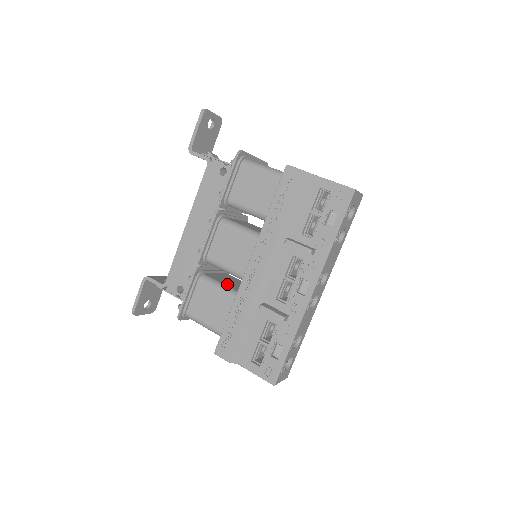
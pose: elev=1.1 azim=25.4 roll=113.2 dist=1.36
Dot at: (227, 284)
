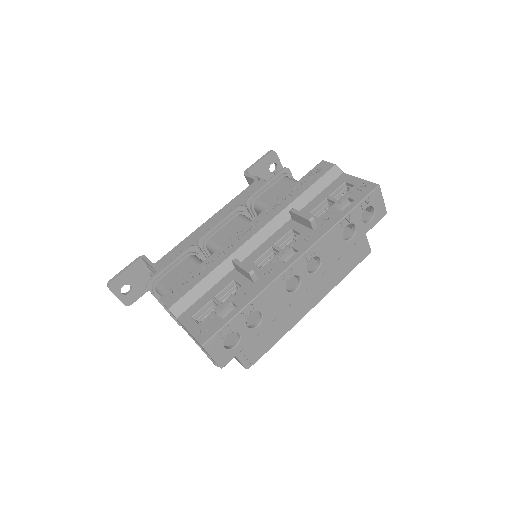
Dot at: occluded
